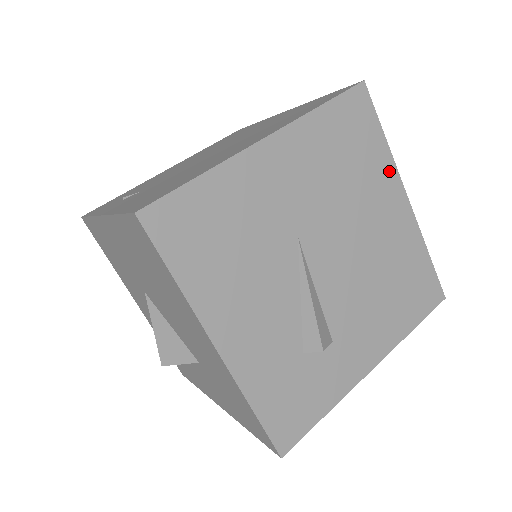
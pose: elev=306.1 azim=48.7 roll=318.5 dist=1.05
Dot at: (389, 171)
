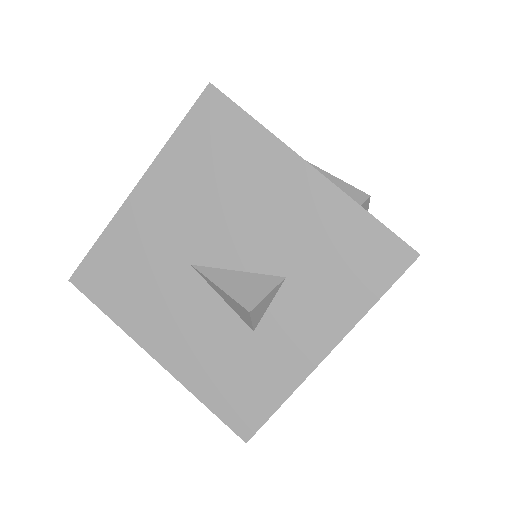
Dot at: occluded
